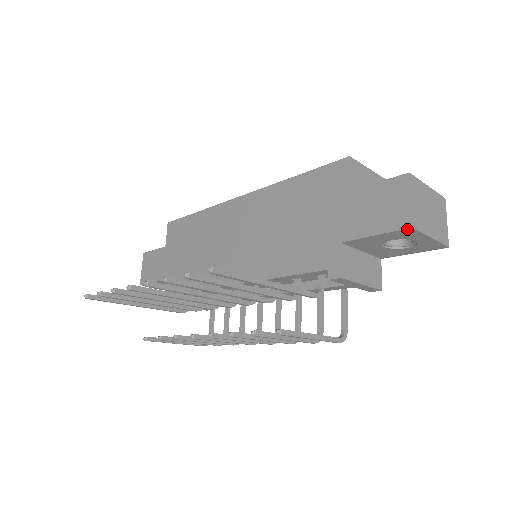
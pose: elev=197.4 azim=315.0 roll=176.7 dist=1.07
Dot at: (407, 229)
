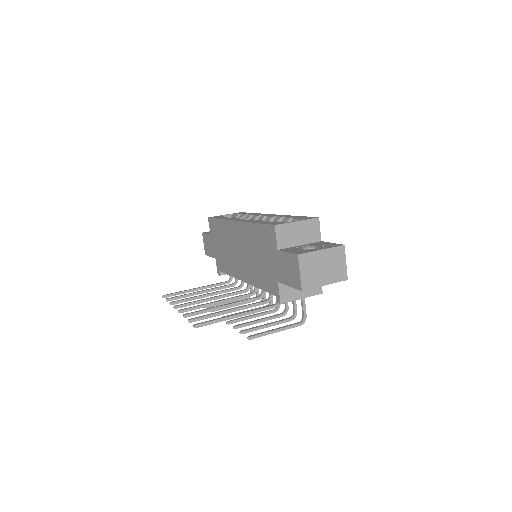
Dot at: (301, 290)
